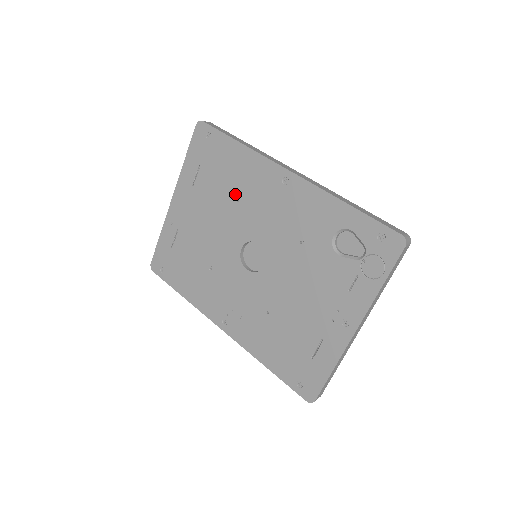
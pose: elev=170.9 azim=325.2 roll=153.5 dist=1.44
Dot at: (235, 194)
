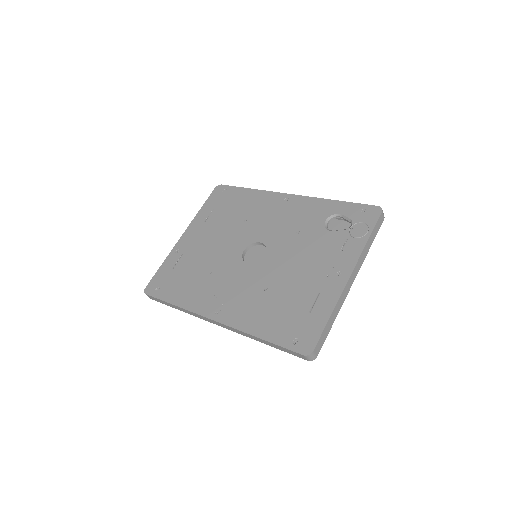
Dot at: (243, 217)
